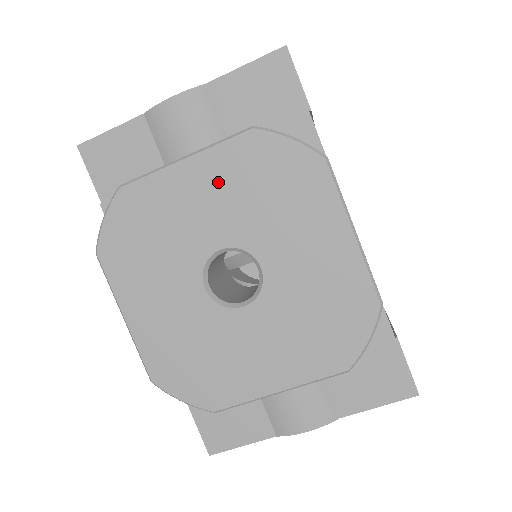
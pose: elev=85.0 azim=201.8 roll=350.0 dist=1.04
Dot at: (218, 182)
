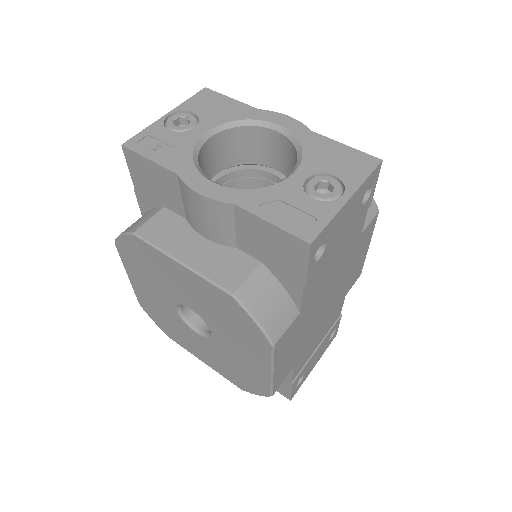
Dot at: (199, 291)
